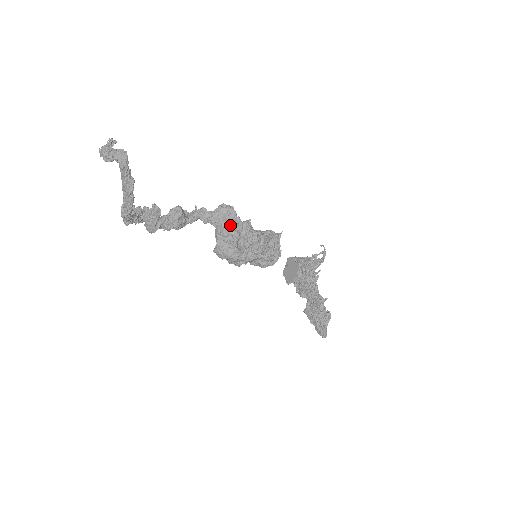
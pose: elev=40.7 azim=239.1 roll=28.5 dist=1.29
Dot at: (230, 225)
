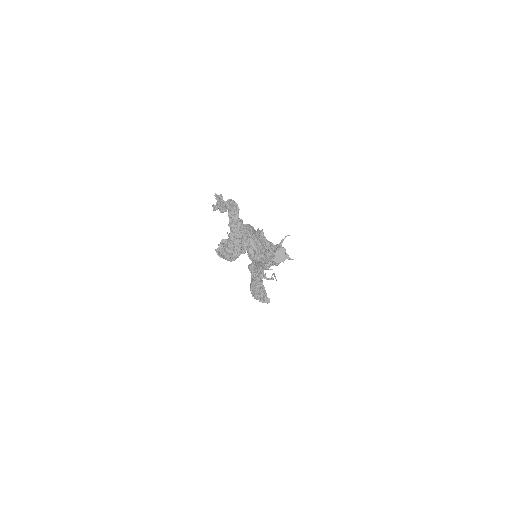
Dot at: (256, 237)
